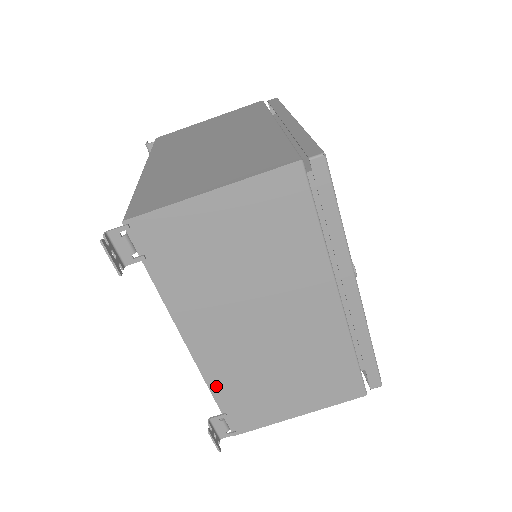
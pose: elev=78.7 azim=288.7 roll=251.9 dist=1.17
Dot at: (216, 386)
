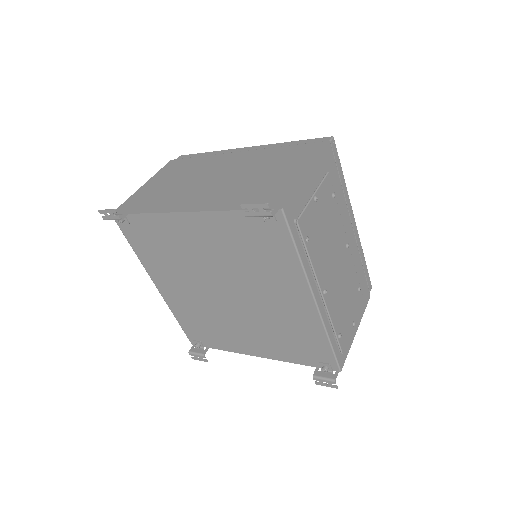
Dot at: (227, 207)
